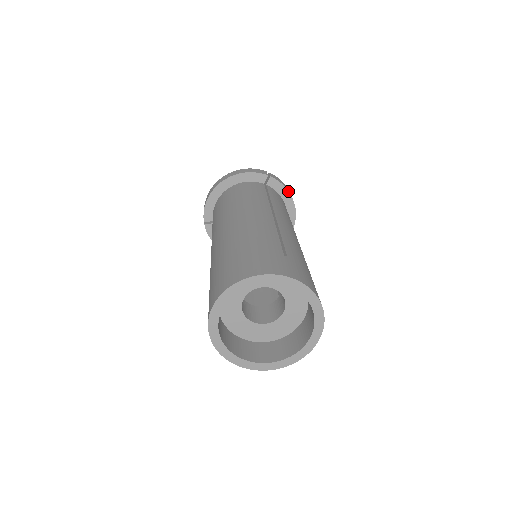
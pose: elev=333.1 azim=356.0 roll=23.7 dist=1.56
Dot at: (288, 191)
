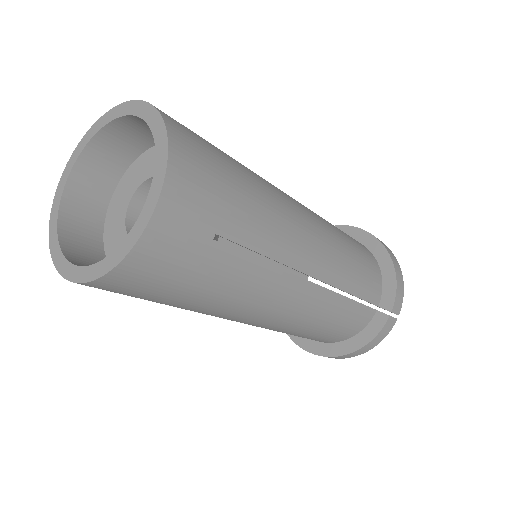
Dot at: (358, 228)
